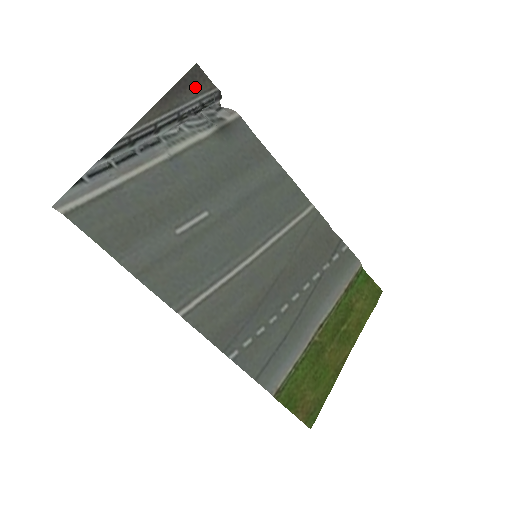
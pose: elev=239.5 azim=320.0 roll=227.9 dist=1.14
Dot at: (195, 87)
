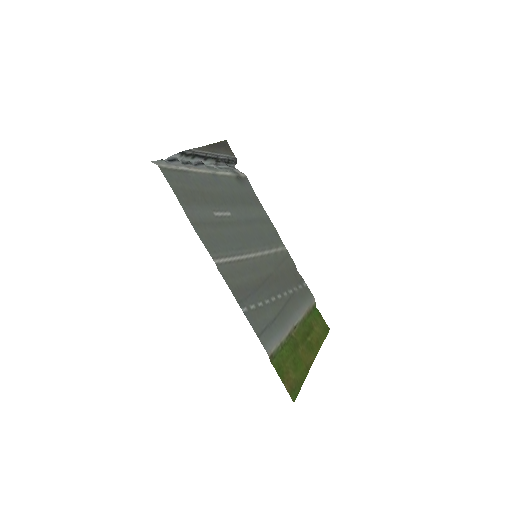
Dot at: (225, 150)
